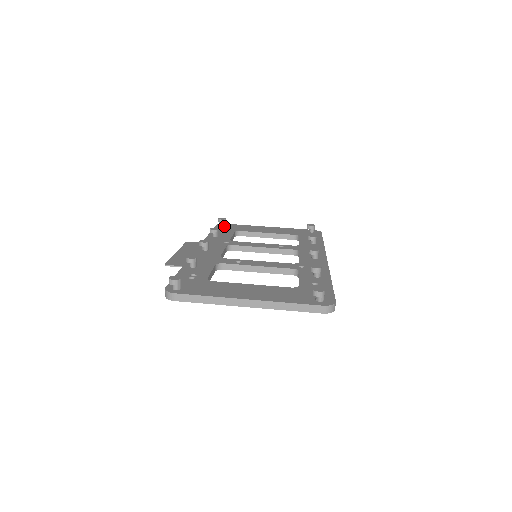
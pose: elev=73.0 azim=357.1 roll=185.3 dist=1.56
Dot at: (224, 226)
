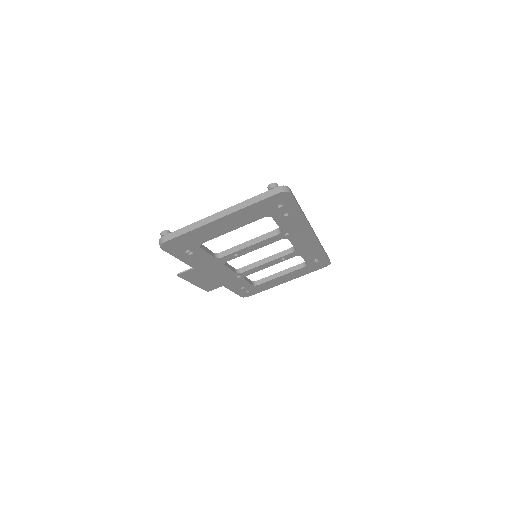
Dot at: occluded
